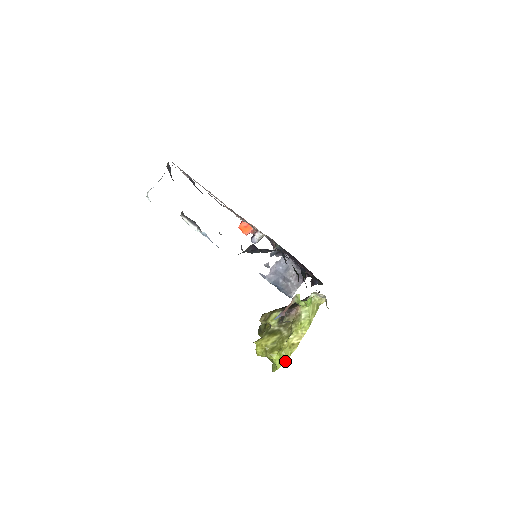
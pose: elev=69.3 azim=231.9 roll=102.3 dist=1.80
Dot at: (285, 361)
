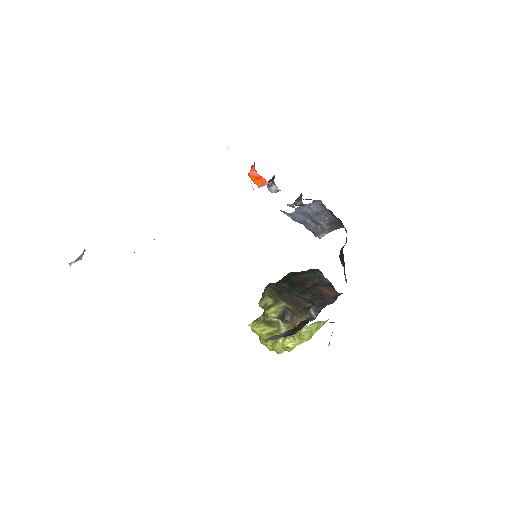
Dot at: (278, 353)
